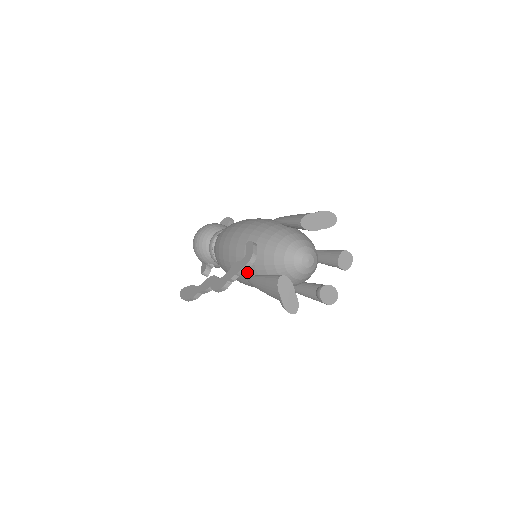
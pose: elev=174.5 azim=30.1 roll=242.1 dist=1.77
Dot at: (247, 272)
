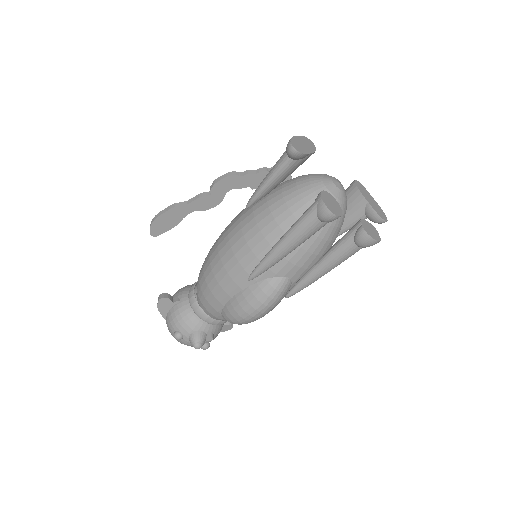
Dot at: occluded
